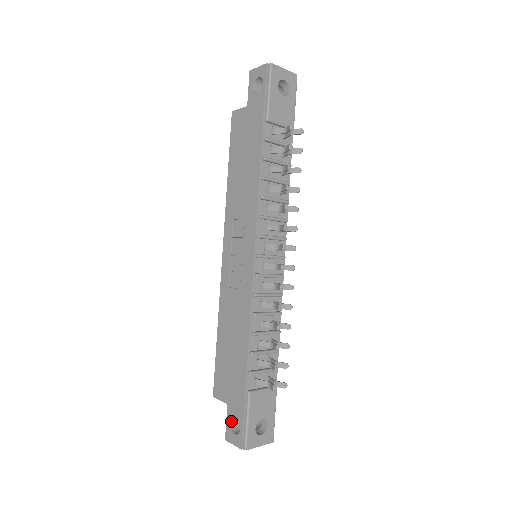
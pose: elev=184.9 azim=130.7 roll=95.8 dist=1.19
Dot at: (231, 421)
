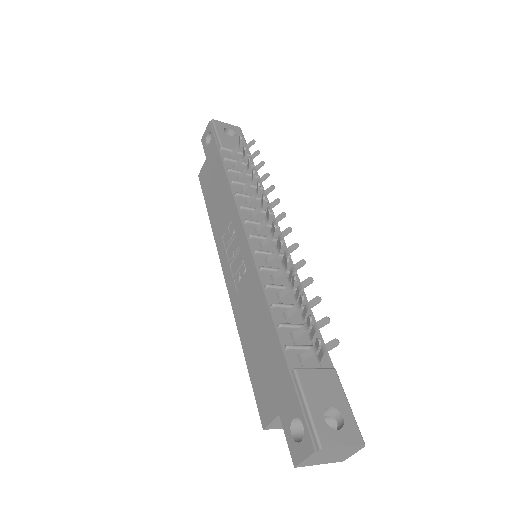
Dot at: (290, 431)
